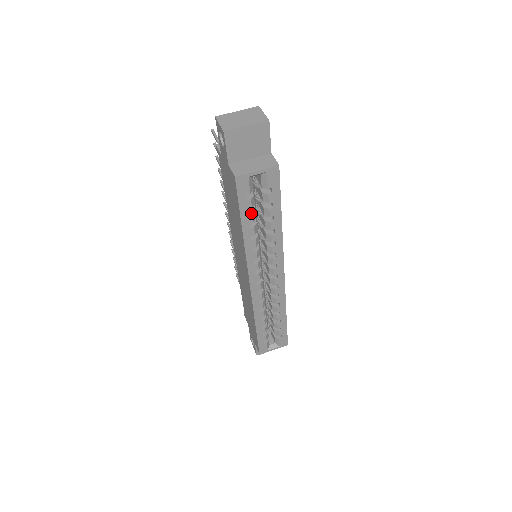
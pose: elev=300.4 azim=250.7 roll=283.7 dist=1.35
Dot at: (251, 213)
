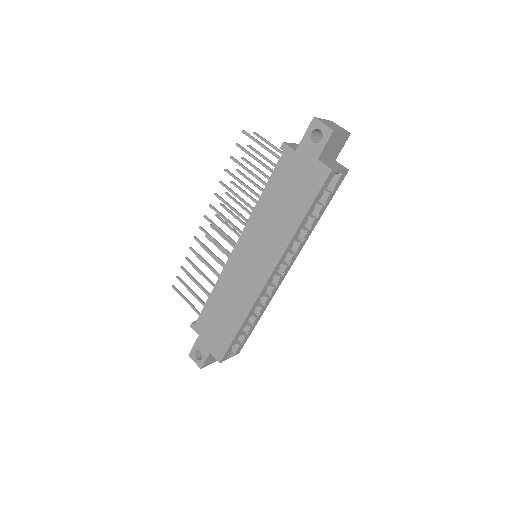
Dot at: (315, 206)
